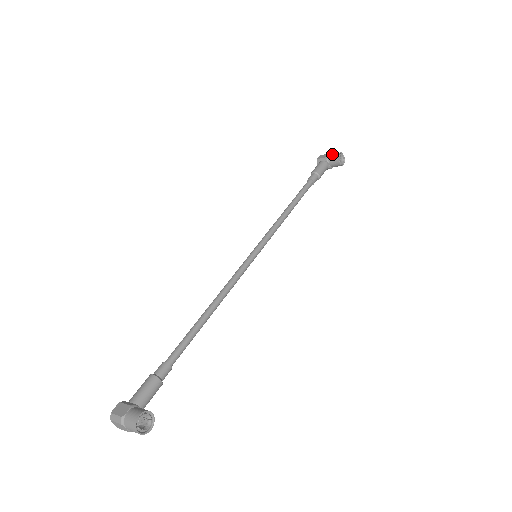
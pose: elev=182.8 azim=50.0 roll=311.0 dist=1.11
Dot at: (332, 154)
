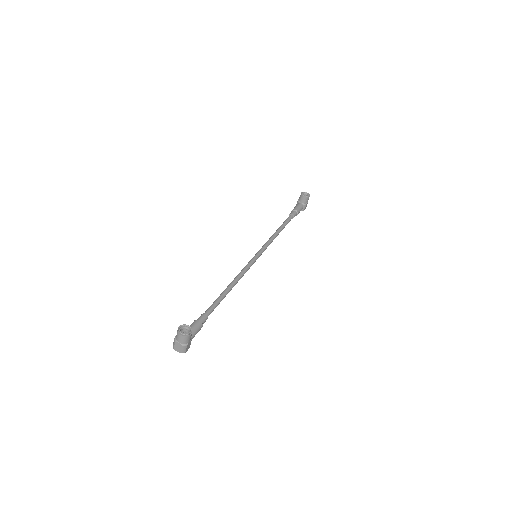
Dot at: (299, 197)
